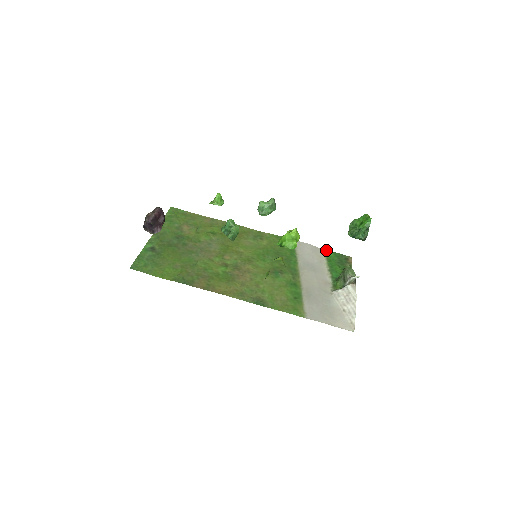
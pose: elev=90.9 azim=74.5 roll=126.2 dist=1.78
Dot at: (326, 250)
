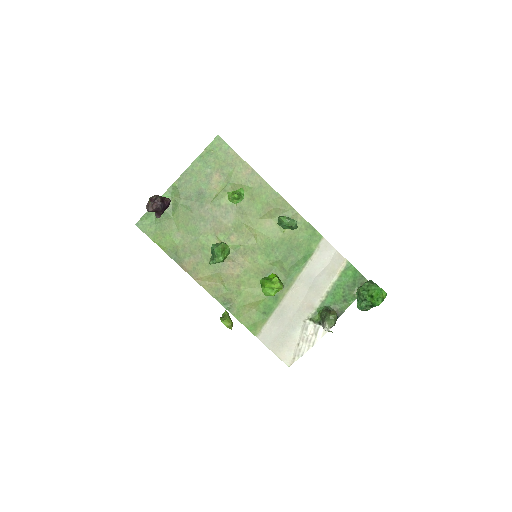
Dot at: (349, 264)
